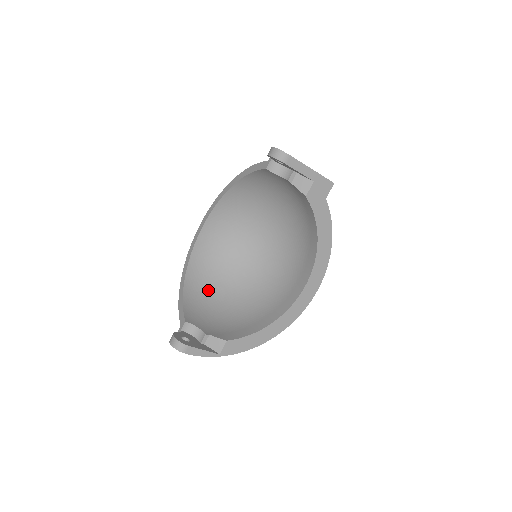
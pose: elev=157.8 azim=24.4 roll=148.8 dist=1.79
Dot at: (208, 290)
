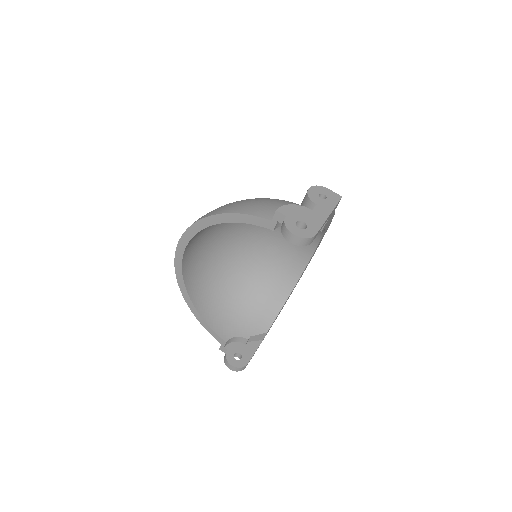
Dot at: (213, 290)
